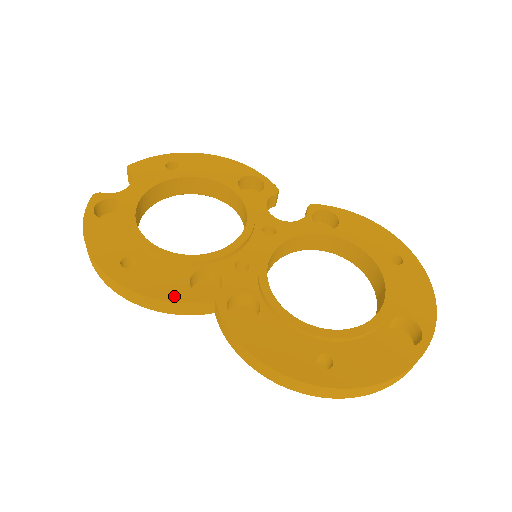
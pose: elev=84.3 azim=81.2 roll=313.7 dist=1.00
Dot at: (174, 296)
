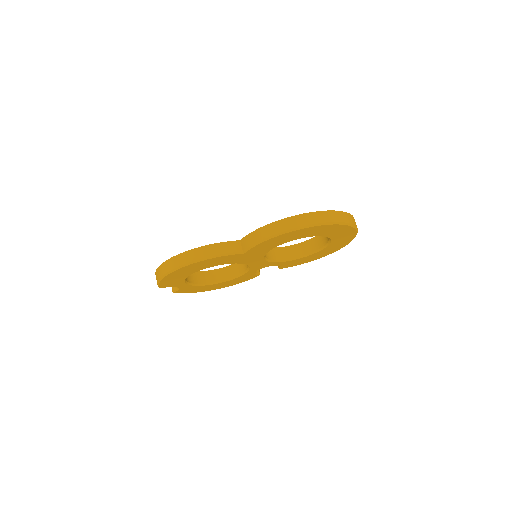
Dot at: (218, 244)
